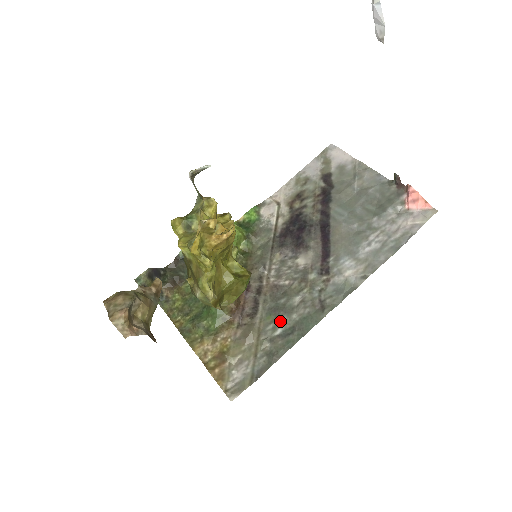
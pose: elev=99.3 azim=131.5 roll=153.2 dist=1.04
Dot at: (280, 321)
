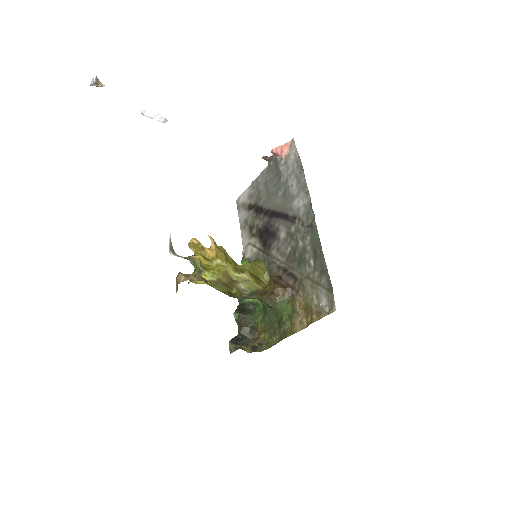
Dot at: (307, 259)
